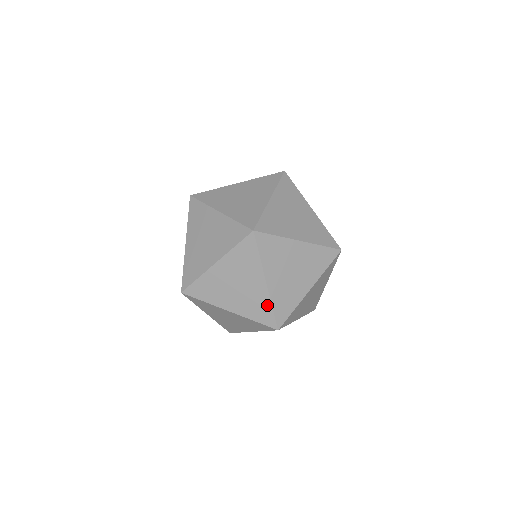
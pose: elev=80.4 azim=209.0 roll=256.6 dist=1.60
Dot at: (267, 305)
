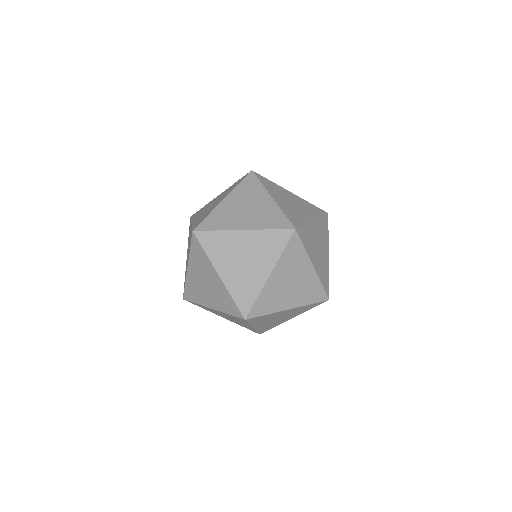
Dot at: (318, 285)
